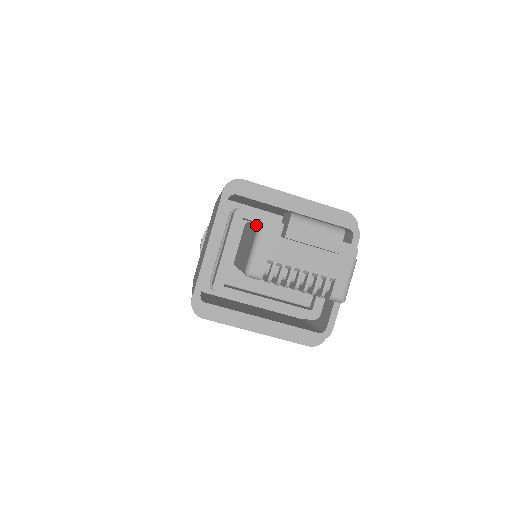
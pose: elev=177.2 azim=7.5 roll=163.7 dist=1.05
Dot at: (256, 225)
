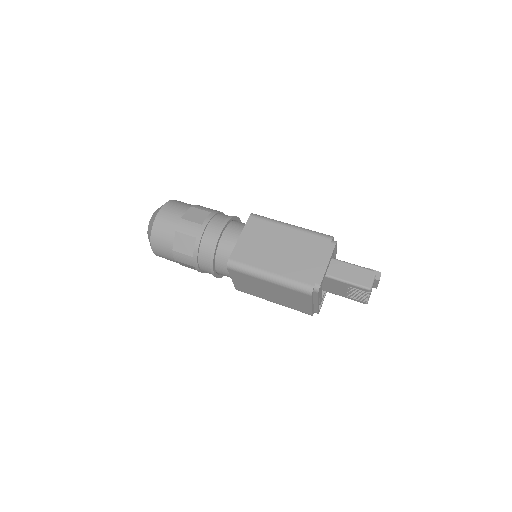
Dot at: (370, 271)
